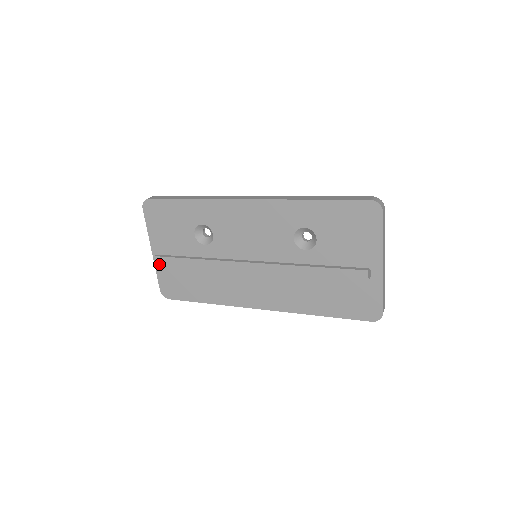
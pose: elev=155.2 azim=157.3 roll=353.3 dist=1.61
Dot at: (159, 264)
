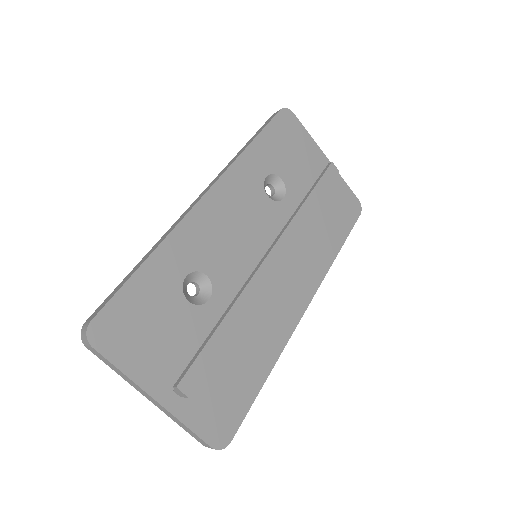
Dot at: (191, 390)
